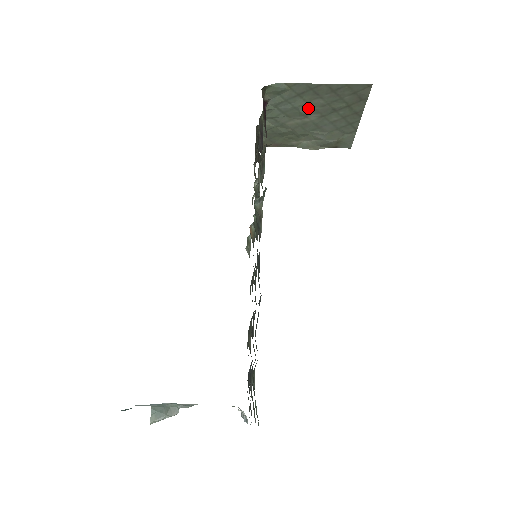
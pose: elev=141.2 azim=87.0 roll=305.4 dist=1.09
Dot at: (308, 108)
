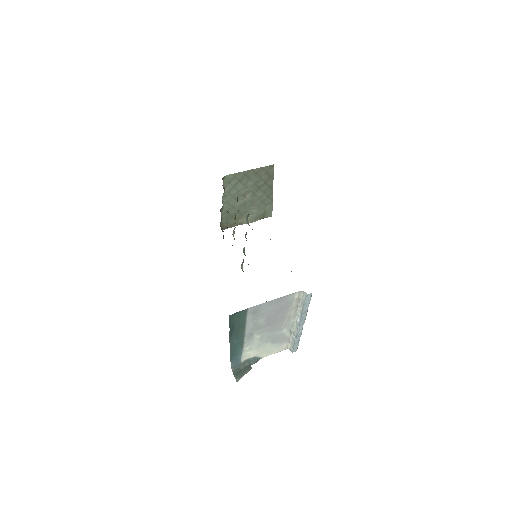
Dot at: (245, 190)
